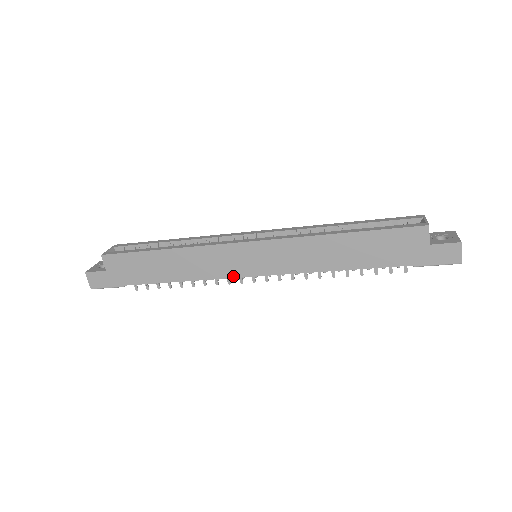
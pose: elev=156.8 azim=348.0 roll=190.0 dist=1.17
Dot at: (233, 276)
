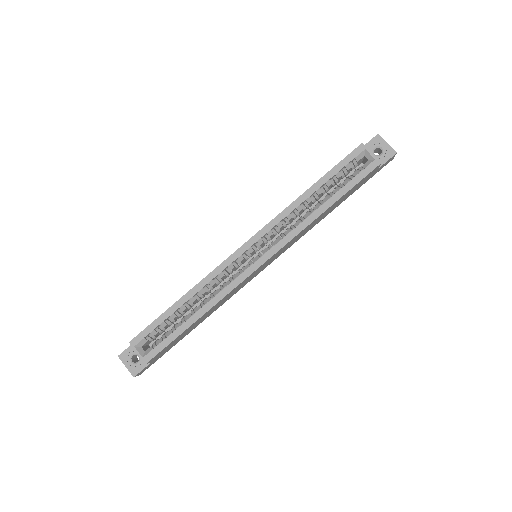
Dot at: occluded
